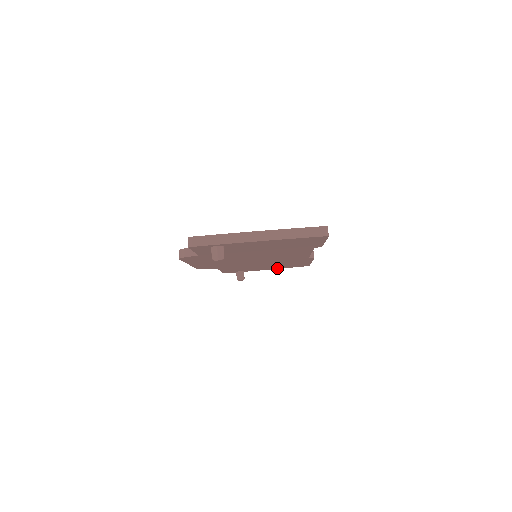
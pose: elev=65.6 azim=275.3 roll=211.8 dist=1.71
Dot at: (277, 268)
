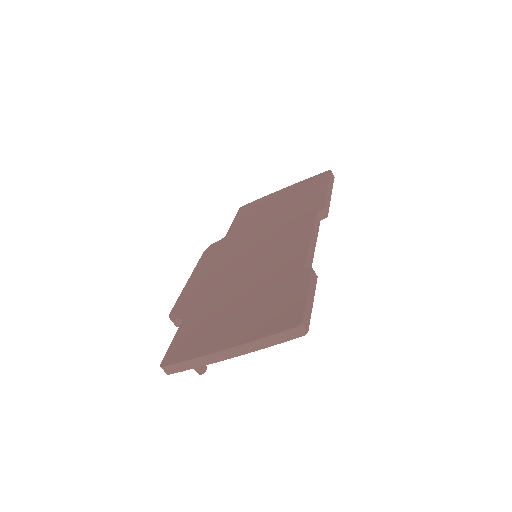
Dot at: occluded
